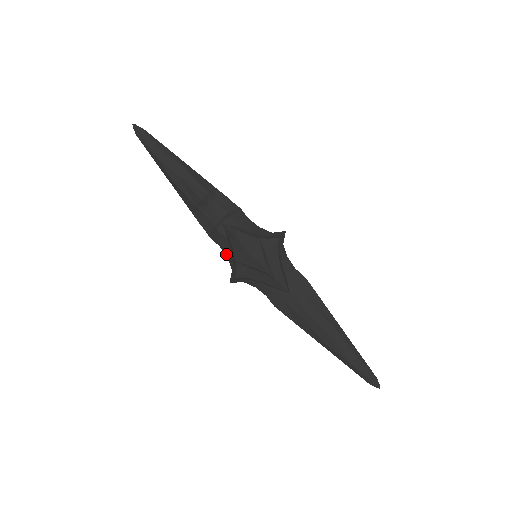
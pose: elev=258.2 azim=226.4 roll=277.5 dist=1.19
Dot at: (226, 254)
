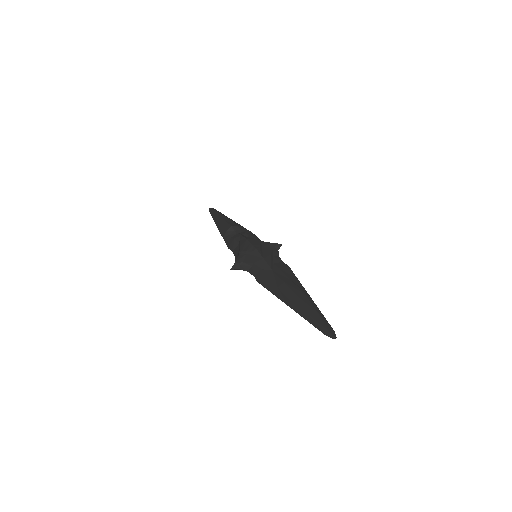
Dot at: (235, 255)
